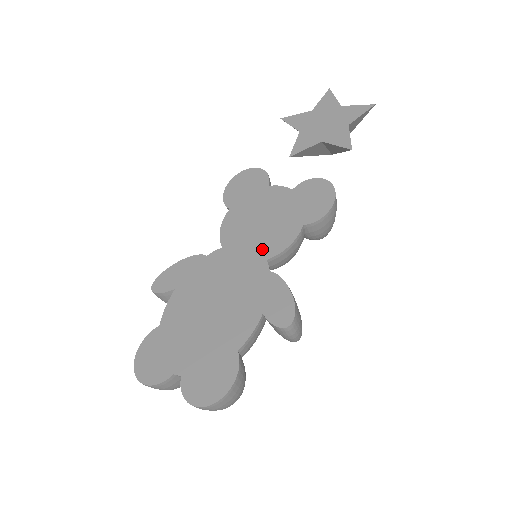
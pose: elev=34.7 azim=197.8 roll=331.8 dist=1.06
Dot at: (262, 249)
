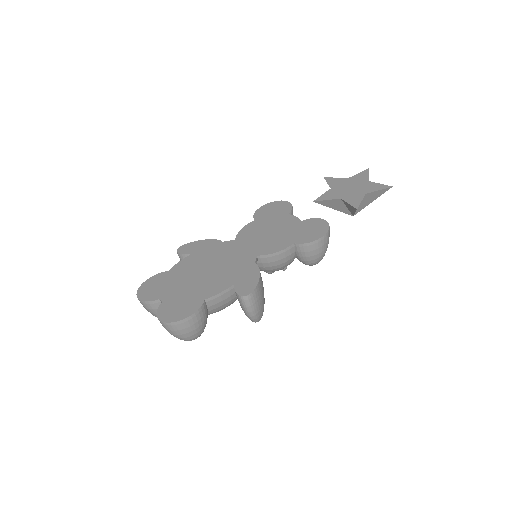
Dot at: (259, 249)
